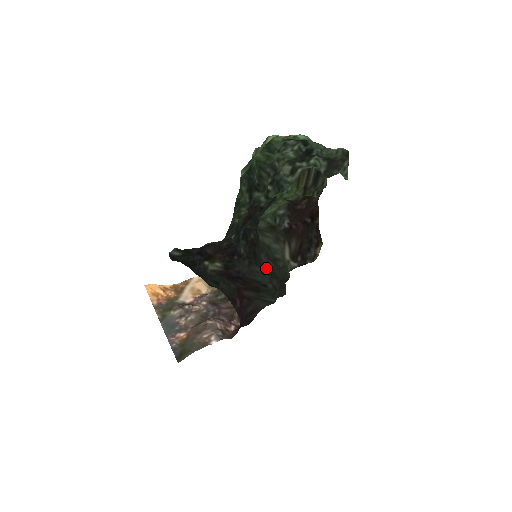
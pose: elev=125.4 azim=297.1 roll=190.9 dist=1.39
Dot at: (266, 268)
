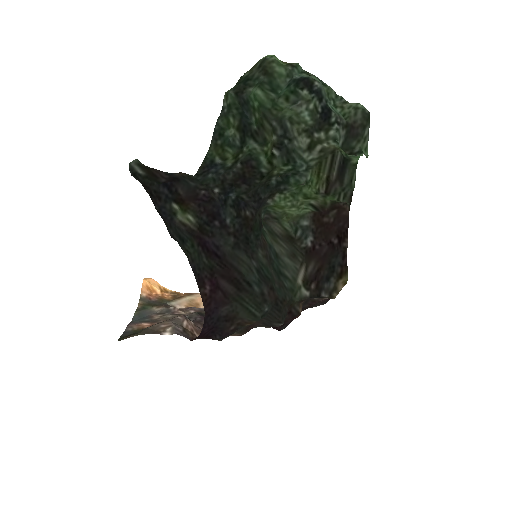
Dot at: (260, 268)
